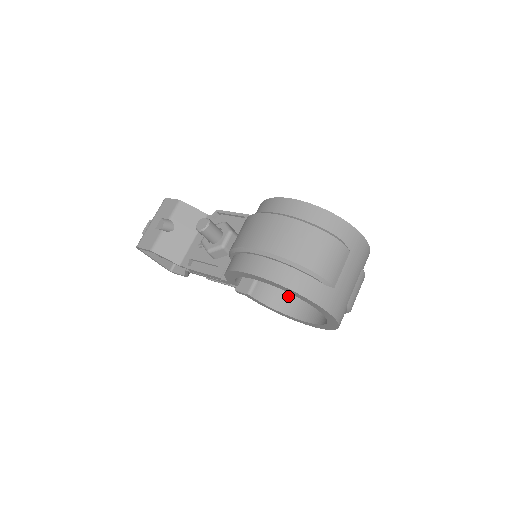
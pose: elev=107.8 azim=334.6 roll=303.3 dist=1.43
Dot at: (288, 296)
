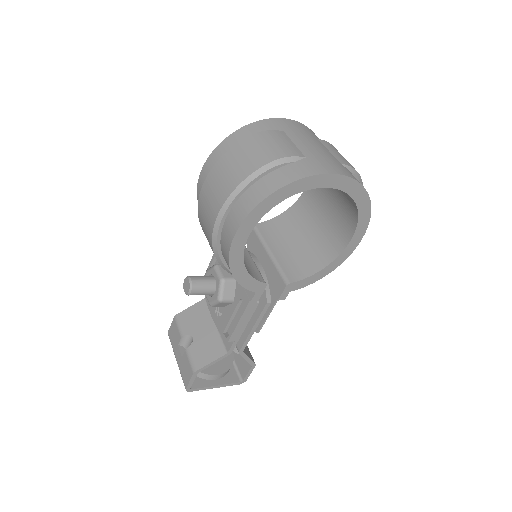
Dot at: (319, 248)
